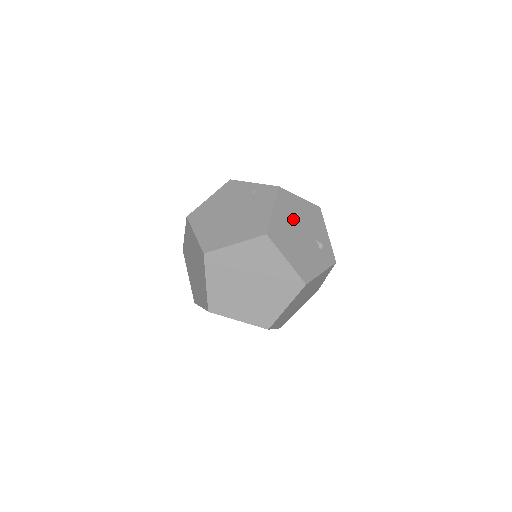
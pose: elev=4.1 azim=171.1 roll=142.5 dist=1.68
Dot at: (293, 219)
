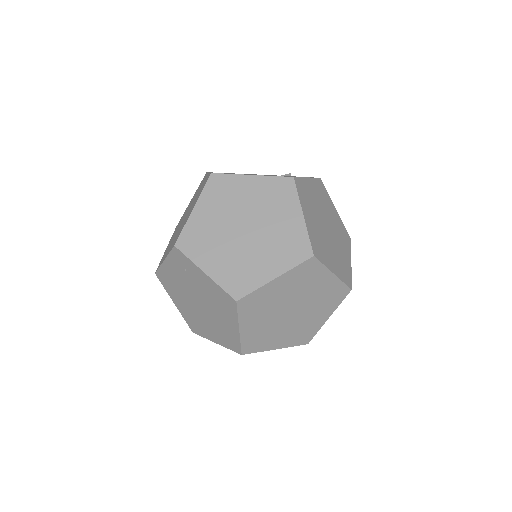
Dot at: occluded
